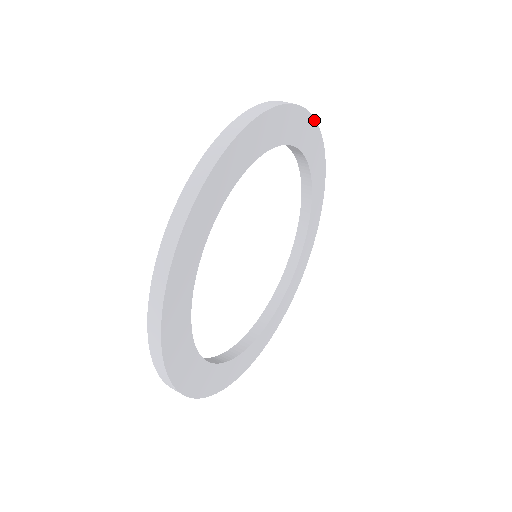
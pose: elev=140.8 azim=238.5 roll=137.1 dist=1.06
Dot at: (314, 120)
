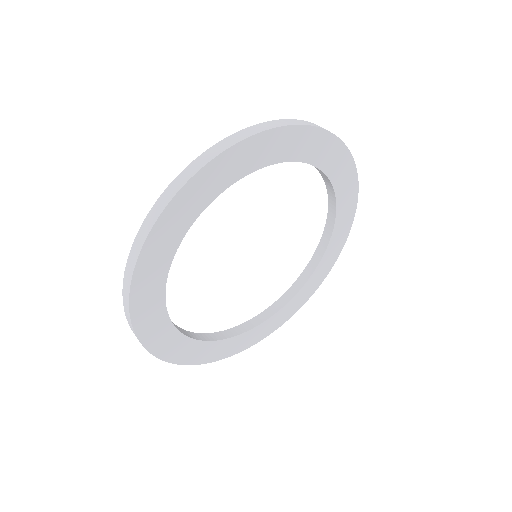
Dot at: (351, 157)
